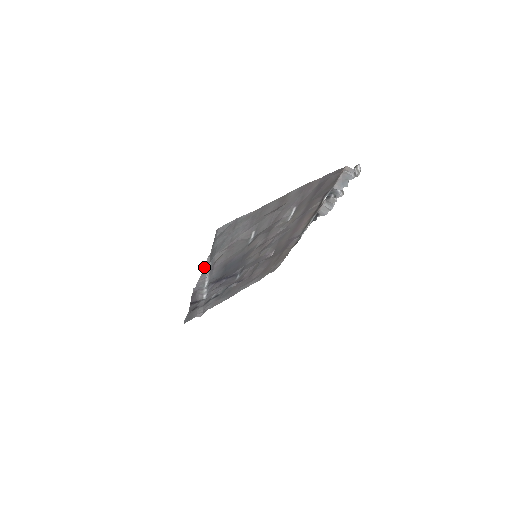
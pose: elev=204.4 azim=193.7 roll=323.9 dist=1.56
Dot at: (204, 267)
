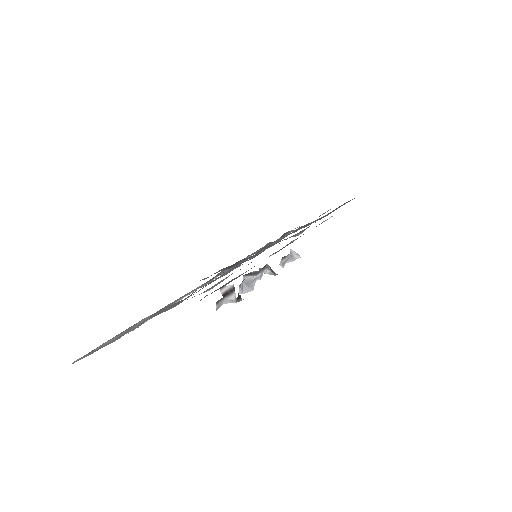
Dot at: (148, 319)
